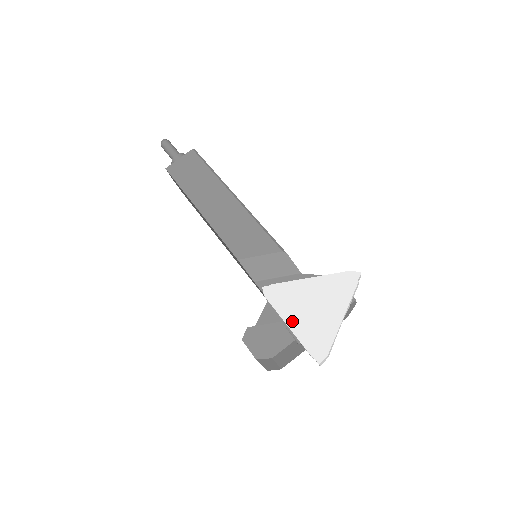
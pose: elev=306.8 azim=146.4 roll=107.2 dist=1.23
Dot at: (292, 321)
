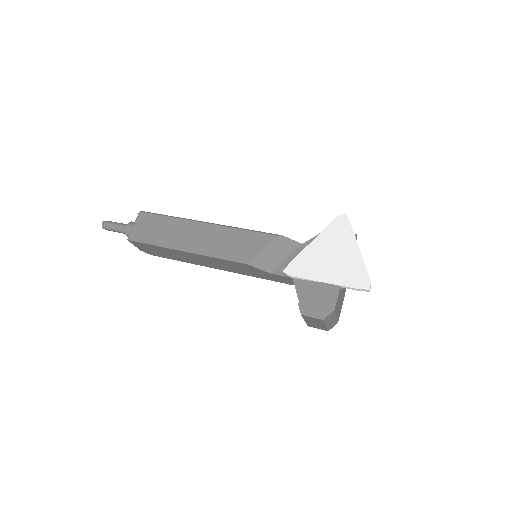
Dot at: (325, 277)
